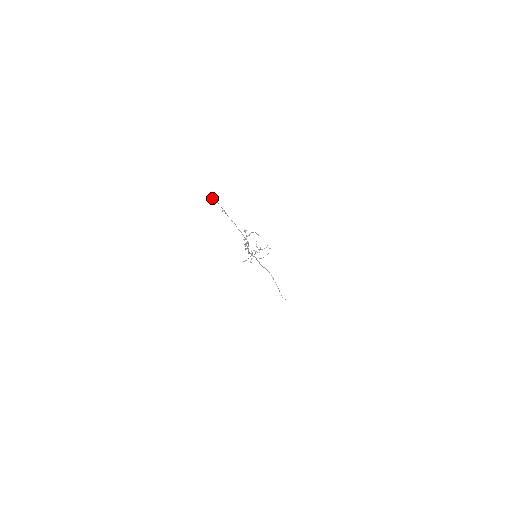
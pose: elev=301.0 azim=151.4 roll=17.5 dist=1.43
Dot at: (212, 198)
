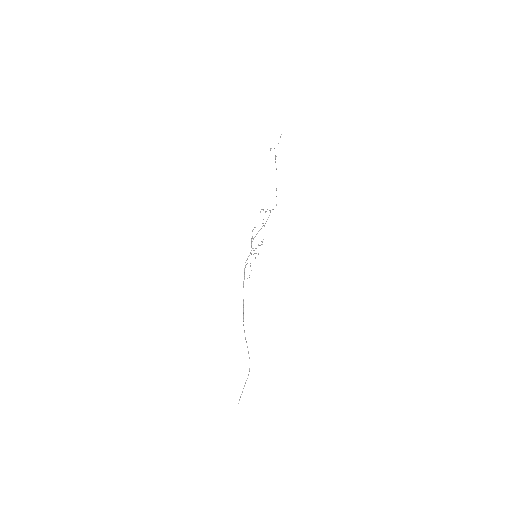
Dot at: (280, 136)
